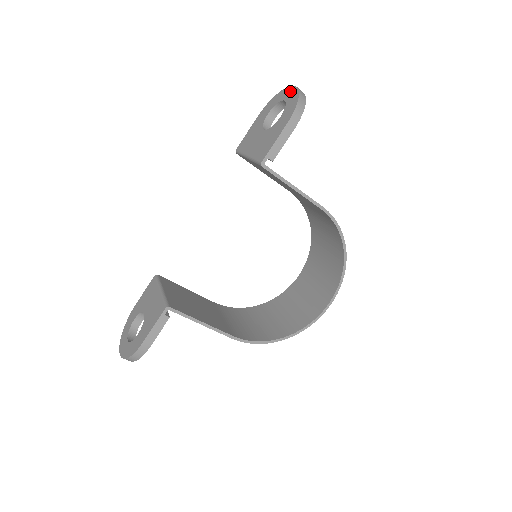
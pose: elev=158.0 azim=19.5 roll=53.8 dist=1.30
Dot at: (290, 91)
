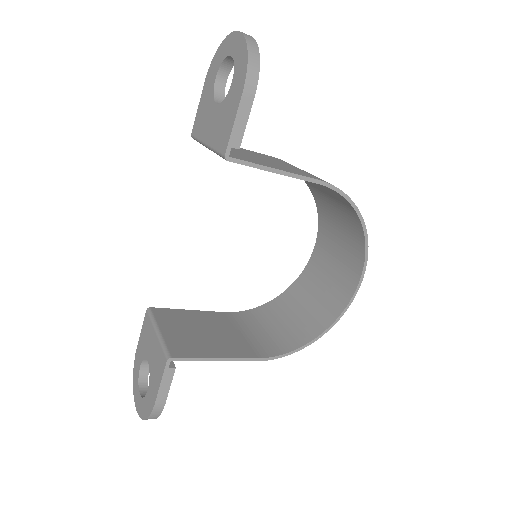
Dot at: (234, 40)
